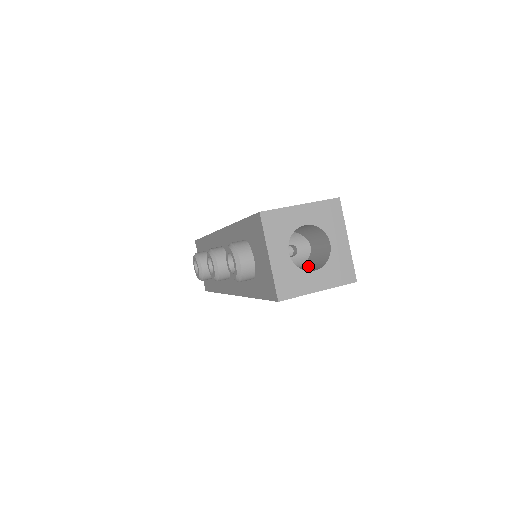
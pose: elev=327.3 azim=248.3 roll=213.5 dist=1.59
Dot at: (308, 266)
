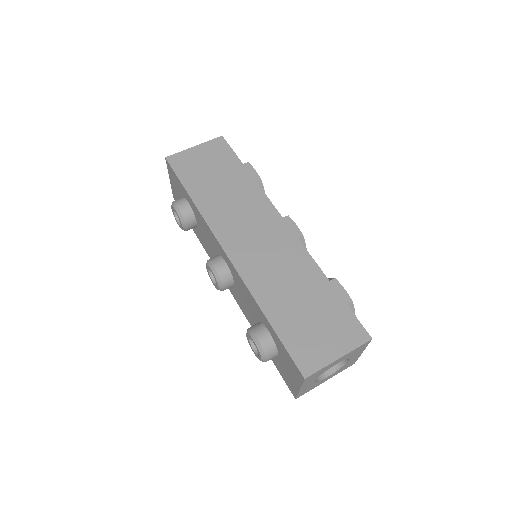
Dot at: occluded
